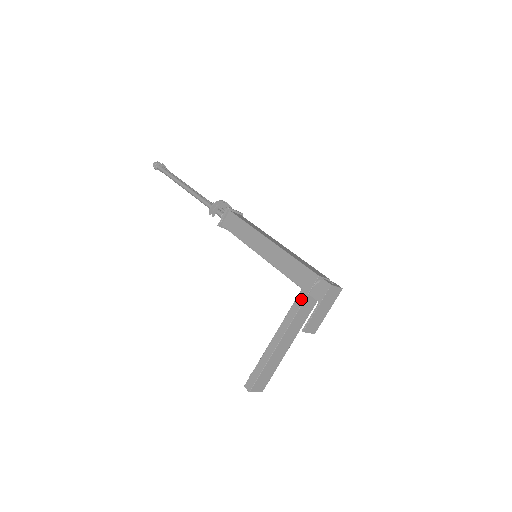
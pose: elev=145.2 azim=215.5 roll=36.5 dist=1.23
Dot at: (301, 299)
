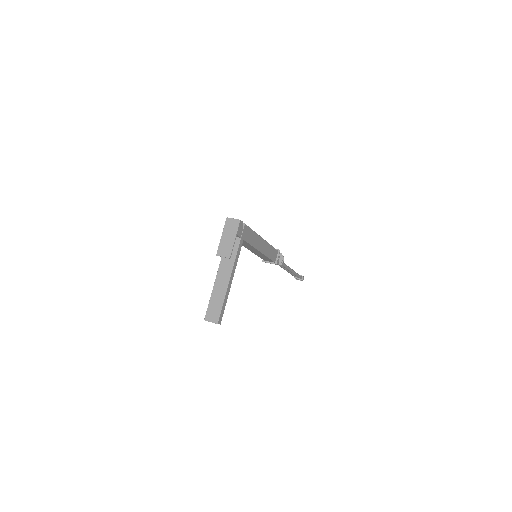
Dot at: occluded
